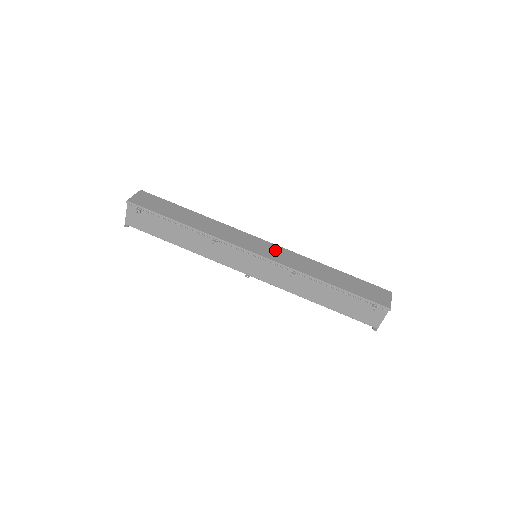
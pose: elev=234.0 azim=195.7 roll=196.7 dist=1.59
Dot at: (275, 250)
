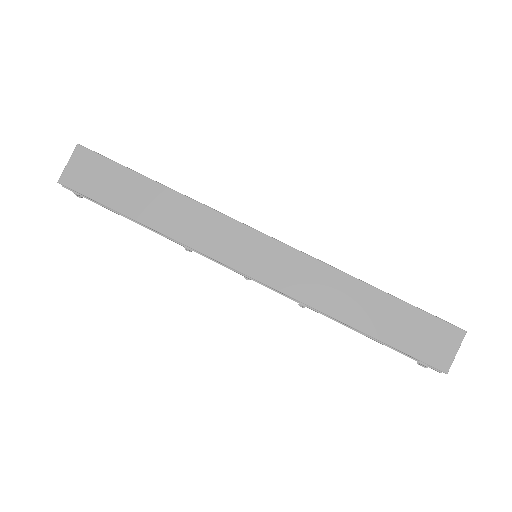
Dot at: (280, 259)
